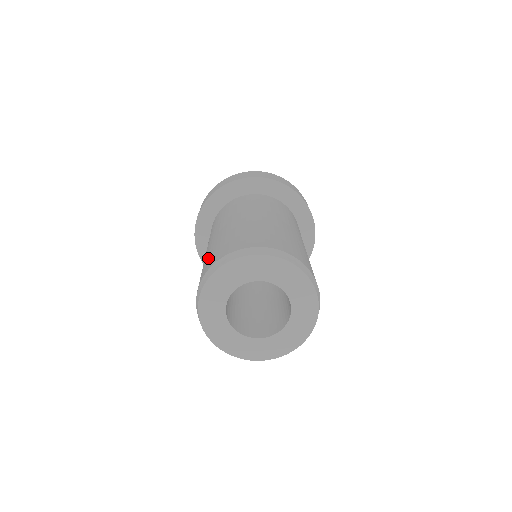
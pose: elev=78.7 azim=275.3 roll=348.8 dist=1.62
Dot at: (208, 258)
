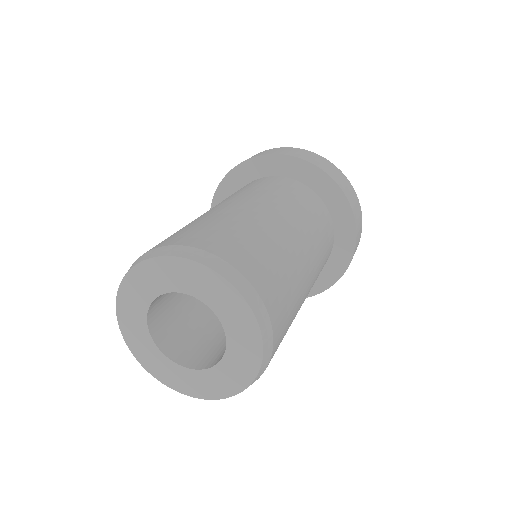
Dot at: (178, 231)
